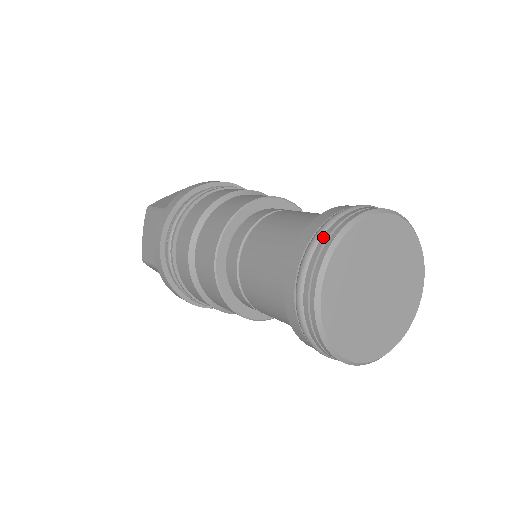
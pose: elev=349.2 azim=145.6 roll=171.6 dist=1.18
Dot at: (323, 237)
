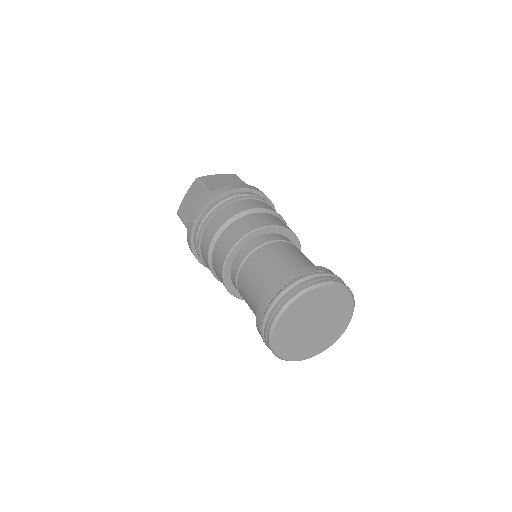
Dot at: (297, 286)
